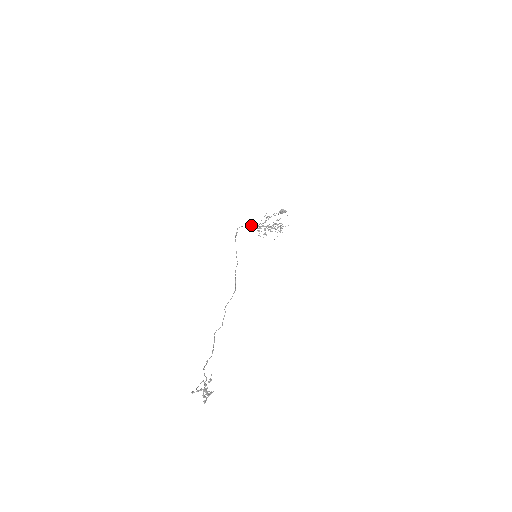
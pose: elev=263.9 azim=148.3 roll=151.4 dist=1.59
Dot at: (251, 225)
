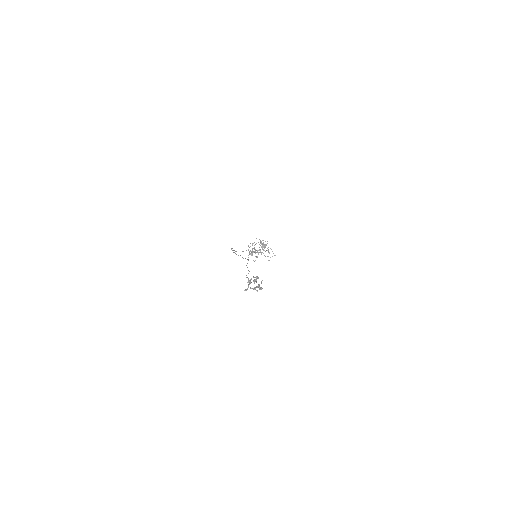
Dot at: (242, 251)
